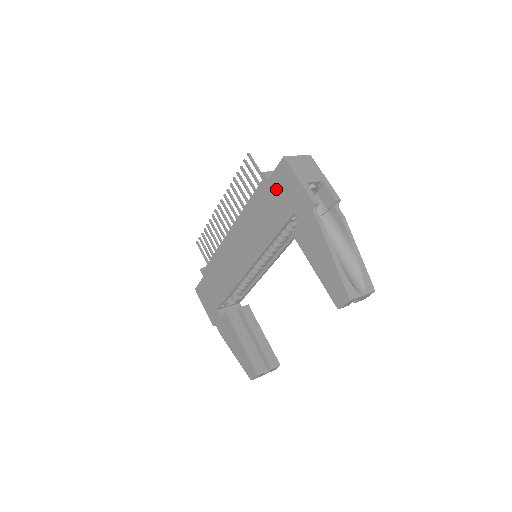
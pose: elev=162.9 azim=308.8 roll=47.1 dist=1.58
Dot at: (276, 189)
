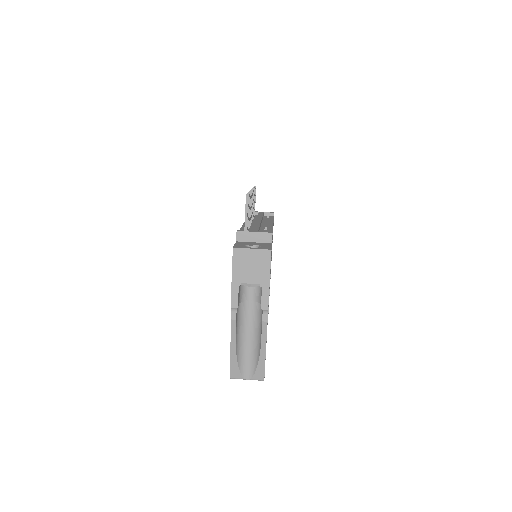
Dot at: occluded
